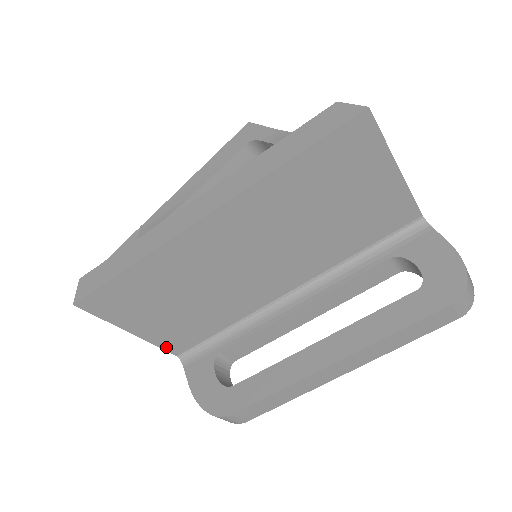
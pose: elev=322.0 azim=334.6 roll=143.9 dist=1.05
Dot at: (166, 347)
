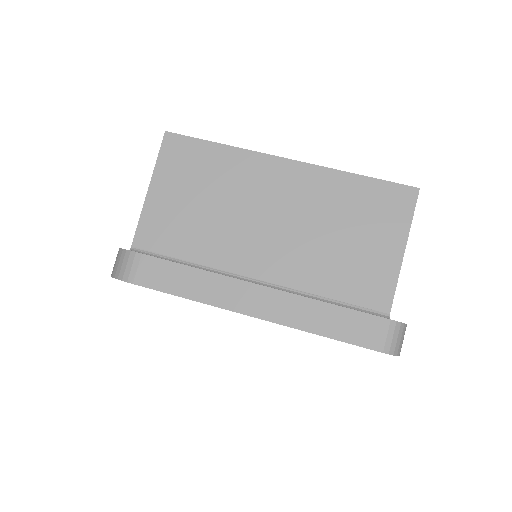
Dot at: (140, 228)
